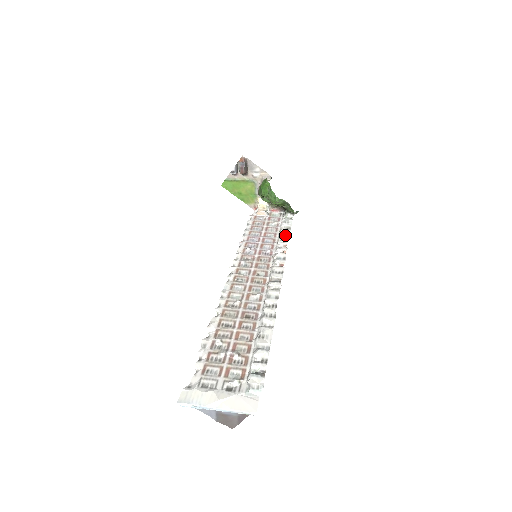
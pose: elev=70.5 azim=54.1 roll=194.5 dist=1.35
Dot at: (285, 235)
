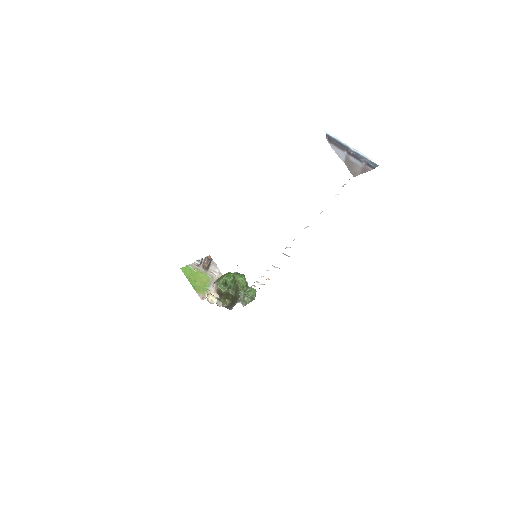
Dot at: occluded
